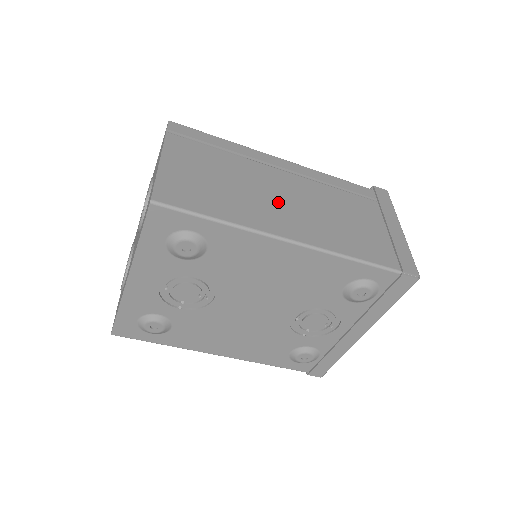
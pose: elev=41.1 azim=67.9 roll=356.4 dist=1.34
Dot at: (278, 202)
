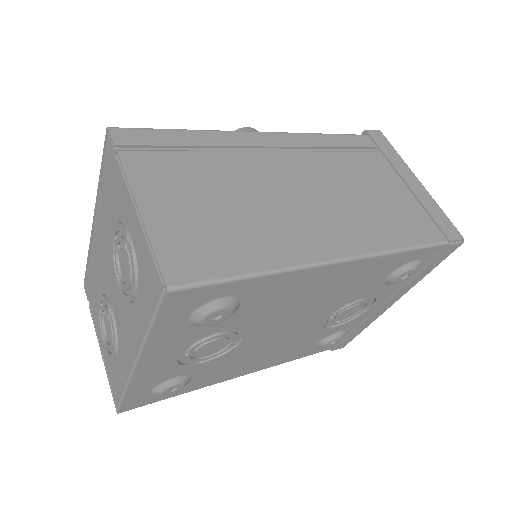
Dot at: (298, 206)
